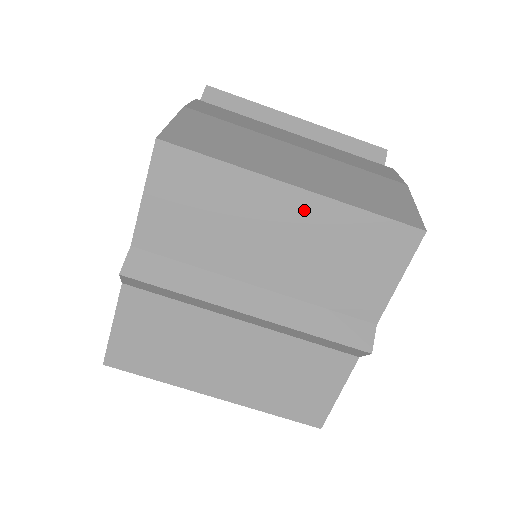
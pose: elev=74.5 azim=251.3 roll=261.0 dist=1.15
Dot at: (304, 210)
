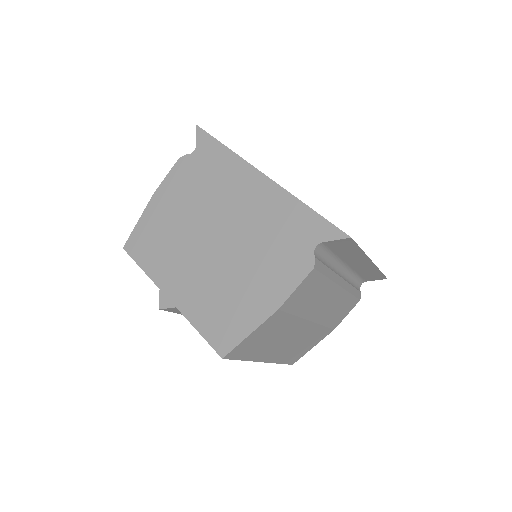
Dot at: occluded
